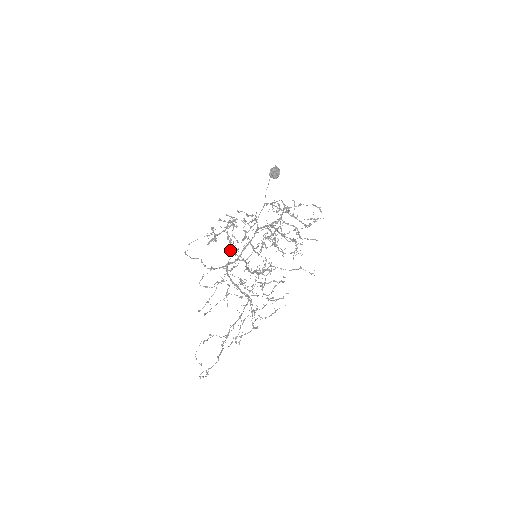
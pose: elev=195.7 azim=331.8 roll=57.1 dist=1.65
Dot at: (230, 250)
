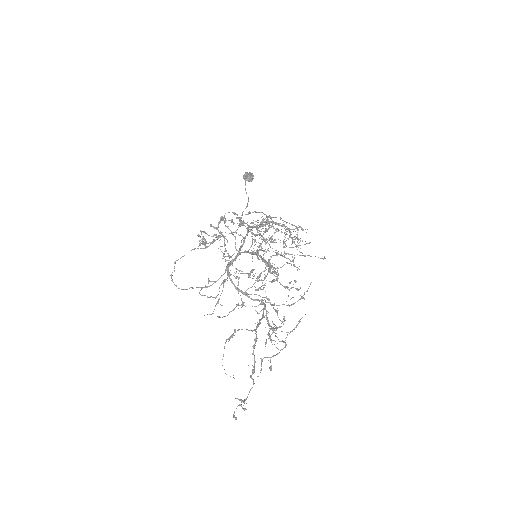
Dot at: (226, 250)
